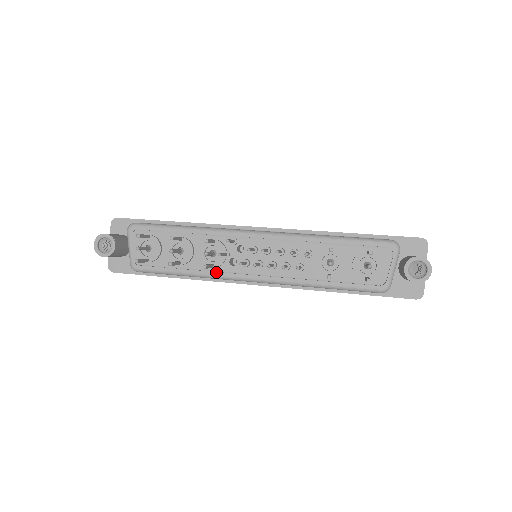
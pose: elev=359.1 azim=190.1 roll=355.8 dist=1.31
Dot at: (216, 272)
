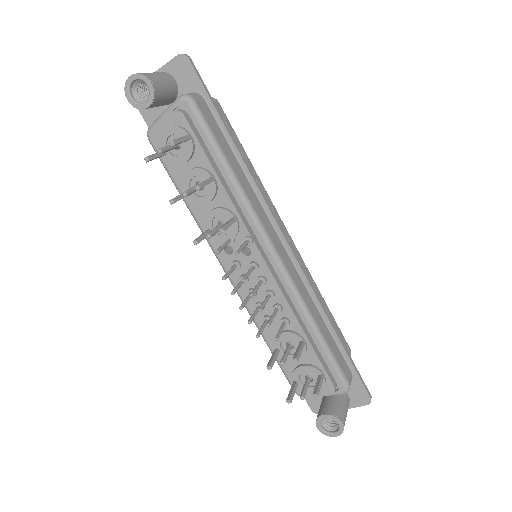
Dot at: occluded
